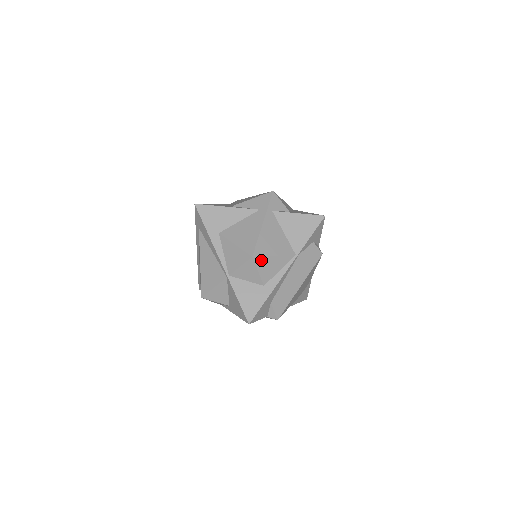
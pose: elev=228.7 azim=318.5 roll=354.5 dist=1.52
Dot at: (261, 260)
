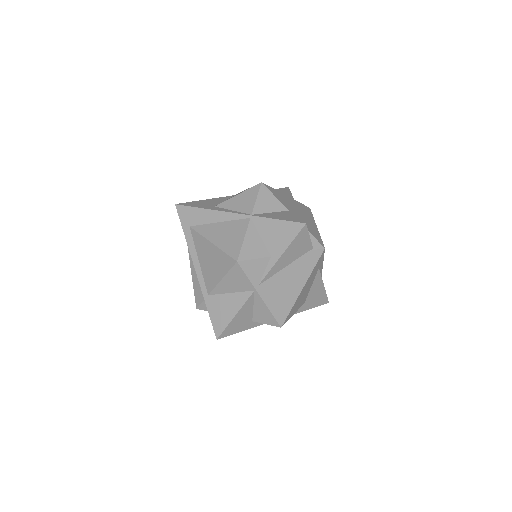
Dot at: (270, 189)
